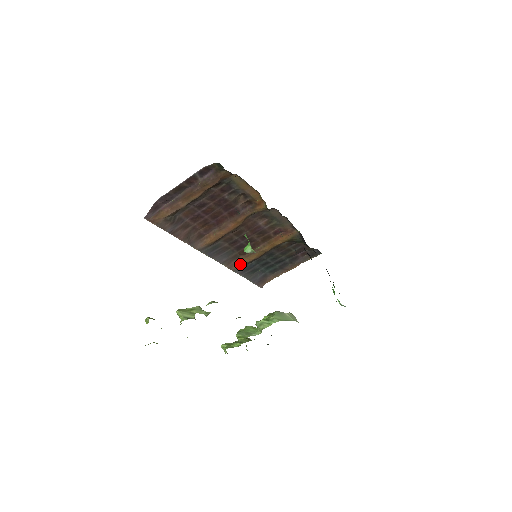
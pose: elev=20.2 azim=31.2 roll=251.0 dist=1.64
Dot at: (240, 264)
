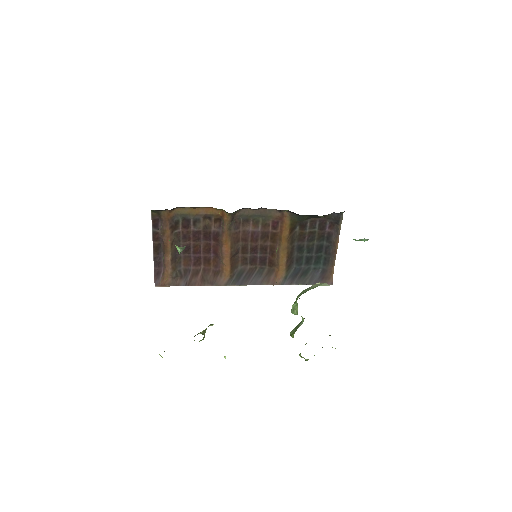
Dot at: (280, 275)
